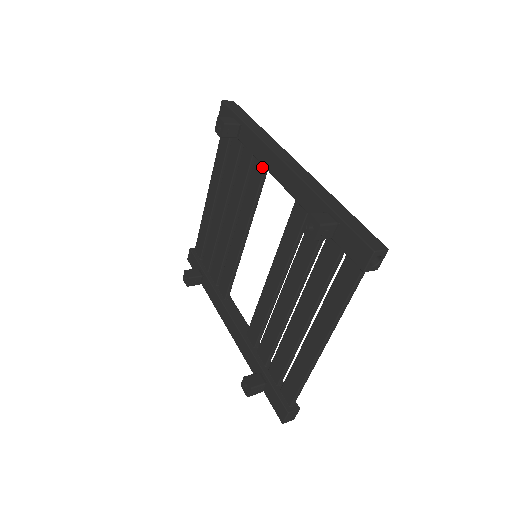
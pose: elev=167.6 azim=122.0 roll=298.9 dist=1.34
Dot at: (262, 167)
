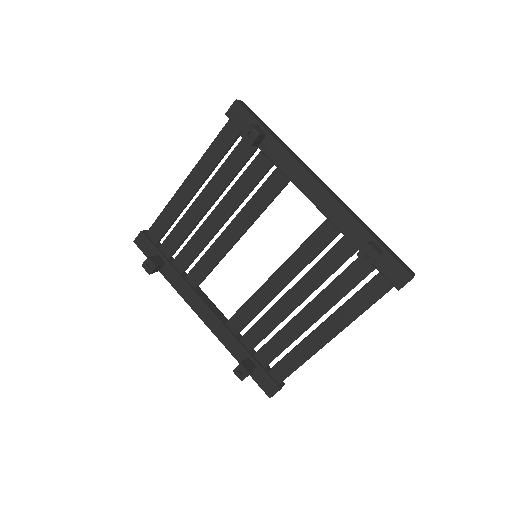
Dot at: (285, 180)
